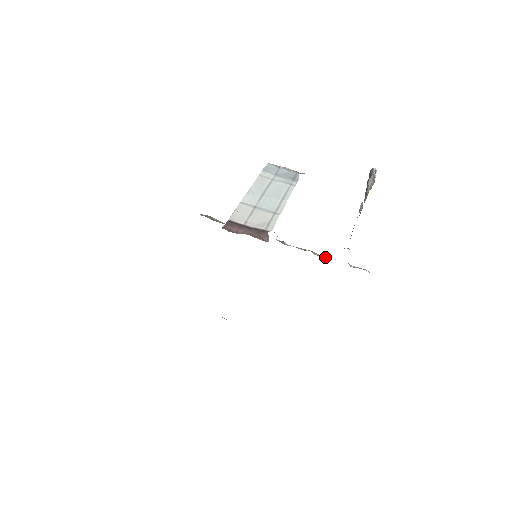
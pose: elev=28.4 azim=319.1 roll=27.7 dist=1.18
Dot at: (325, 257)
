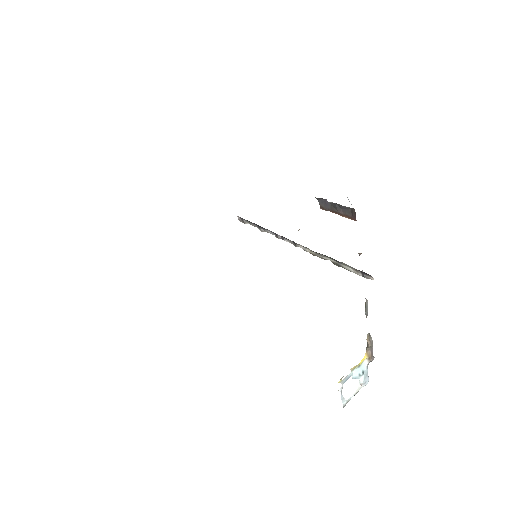
Dot at: (332, 258)
